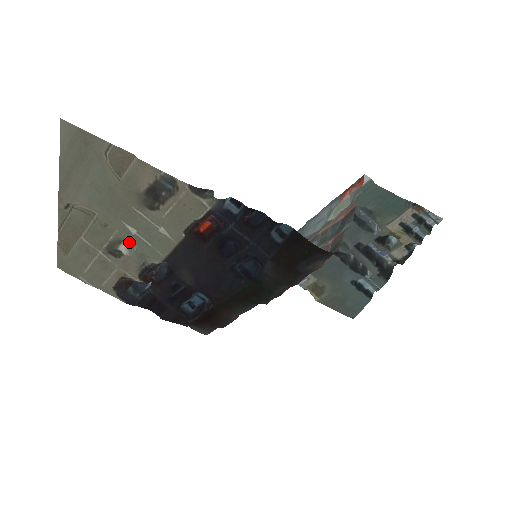
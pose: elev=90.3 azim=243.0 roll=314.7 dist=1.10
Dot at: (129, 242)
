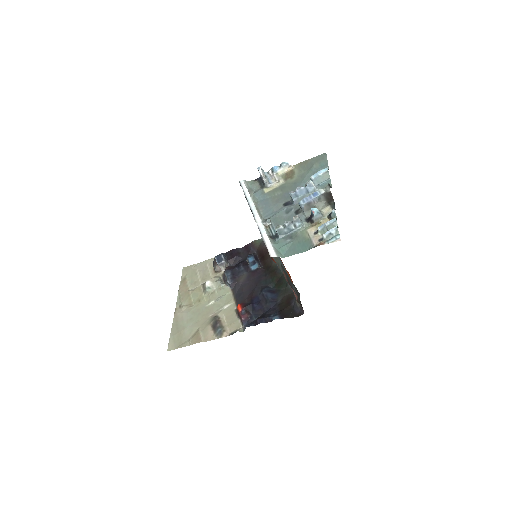
Dot at: (212, 295)
